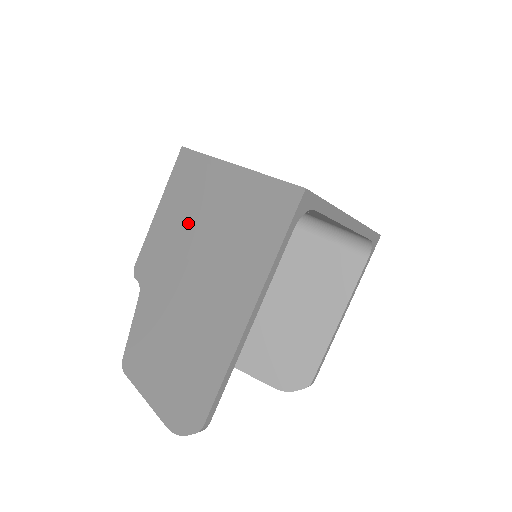
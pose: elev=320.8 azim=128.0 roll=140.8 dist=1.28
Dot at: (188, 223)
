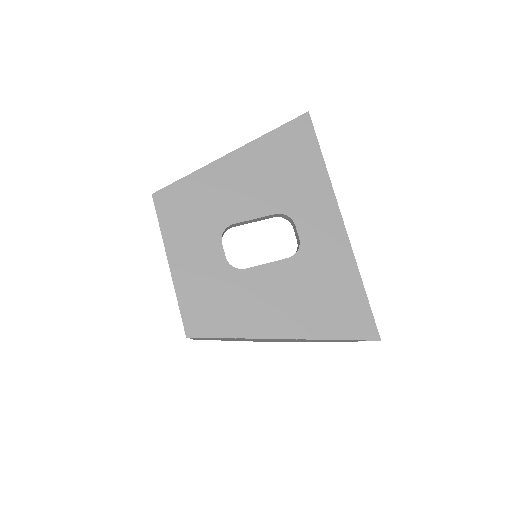
Dot at: occluded
